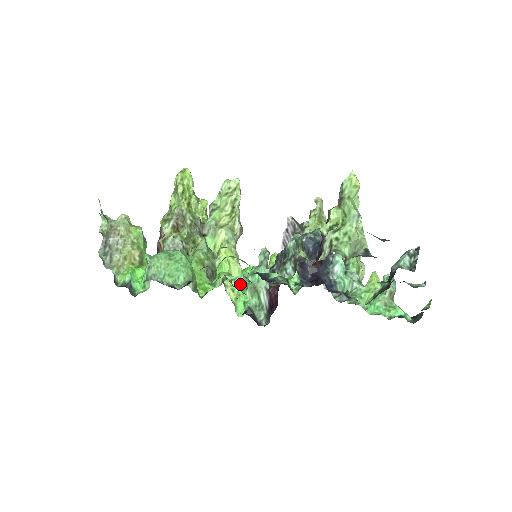
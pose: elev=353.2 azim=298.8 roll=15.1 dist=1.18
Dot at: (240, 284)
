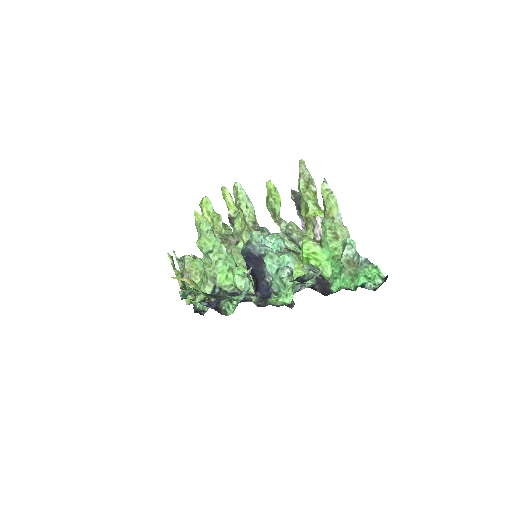
Dot at: occluded
